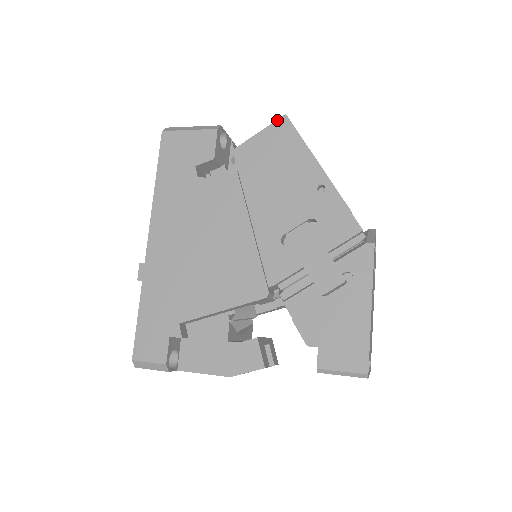
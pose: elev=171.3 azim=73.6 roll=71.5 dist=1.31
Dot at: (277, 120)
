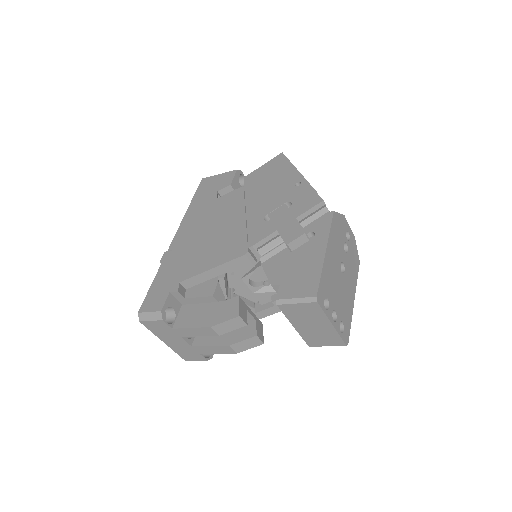
Dot at: (276, 156)
